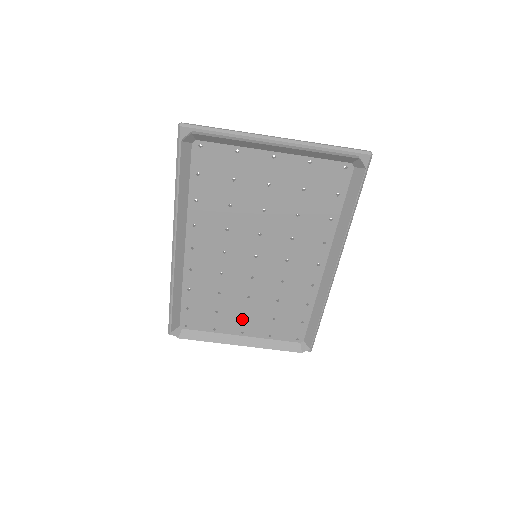
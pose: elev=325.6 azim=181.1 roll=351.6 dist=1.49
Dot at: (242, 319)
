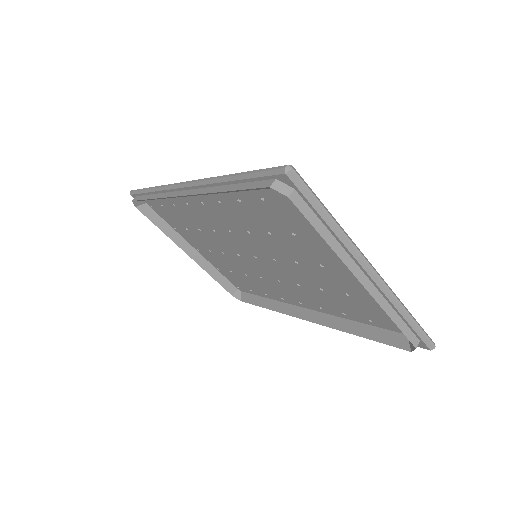
Dot at: (205, 248)
